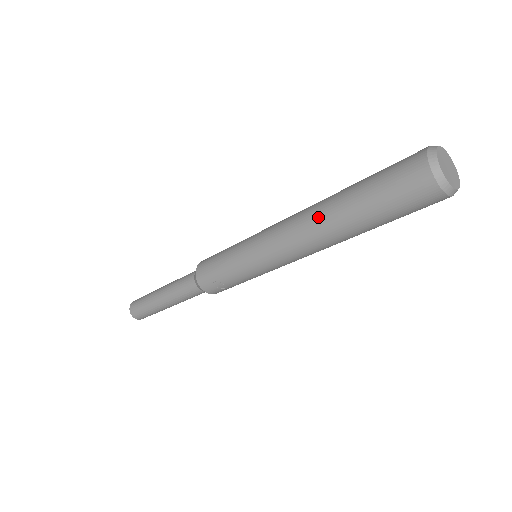
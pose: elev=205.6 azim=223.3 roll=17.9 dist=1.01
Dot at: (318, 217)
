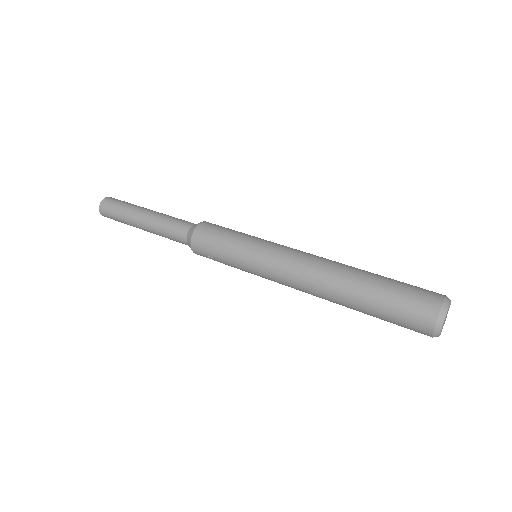
Dot at: (331, 287)
